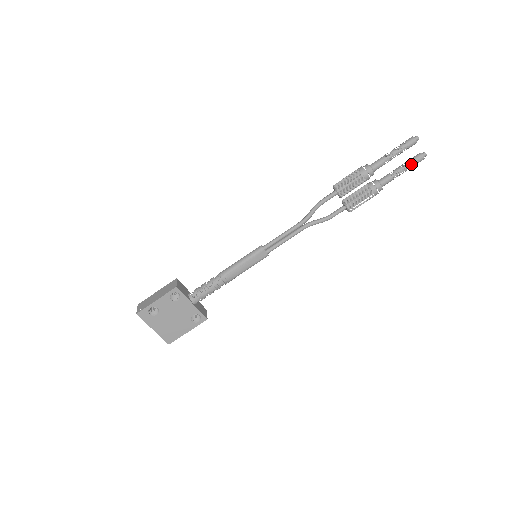
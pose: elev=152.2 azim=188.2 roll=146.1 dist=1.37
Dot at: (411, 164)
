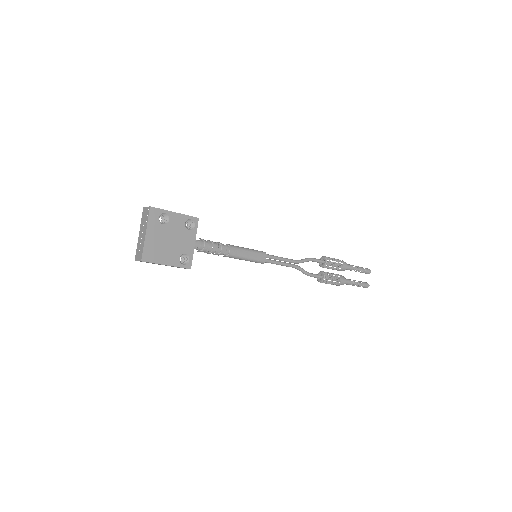
Dot at: (362, 283)
